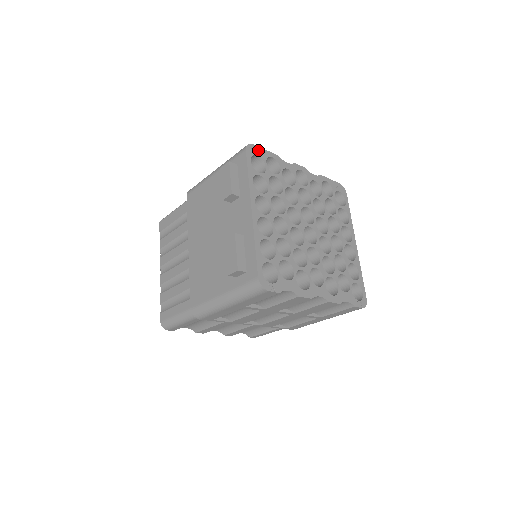
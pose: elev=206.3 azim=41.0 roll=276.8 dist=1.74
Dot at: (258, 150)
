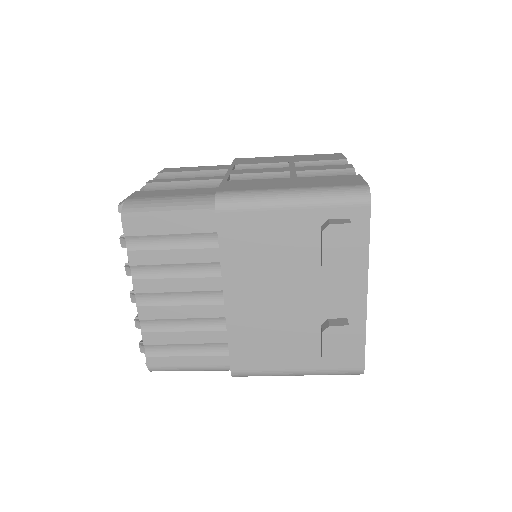
Dot at: occluded
